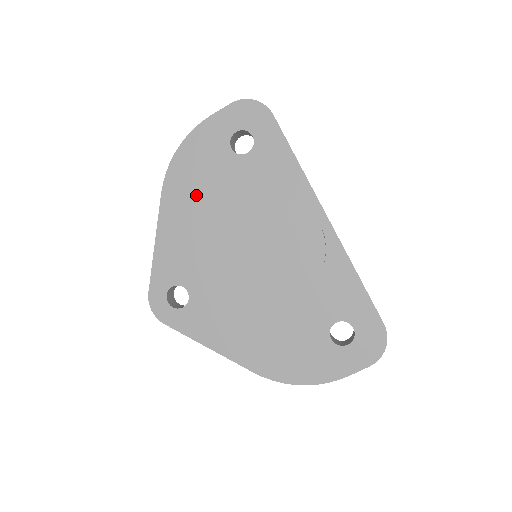
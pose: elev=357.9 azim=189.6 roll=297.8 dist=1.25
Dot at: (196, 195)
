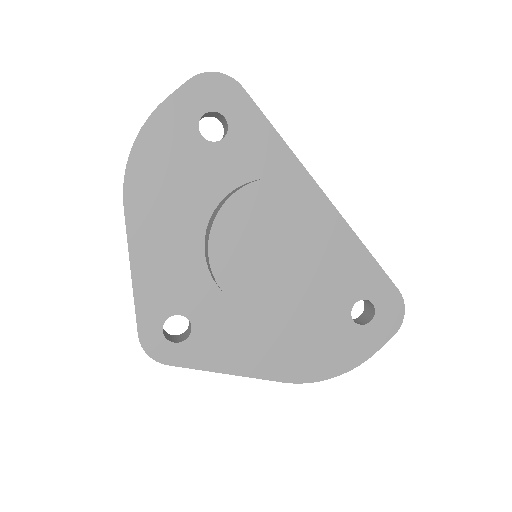
Dot at: (171, 201)
